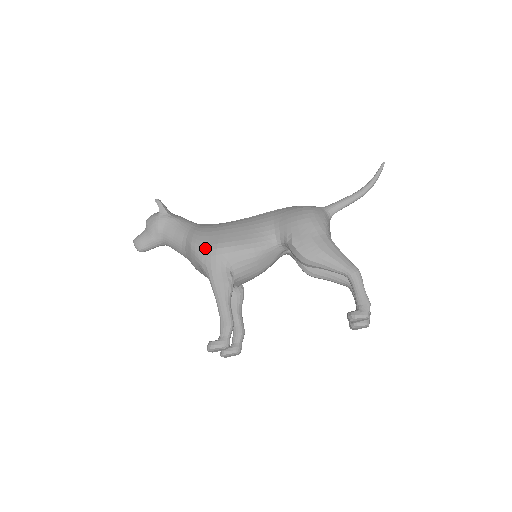
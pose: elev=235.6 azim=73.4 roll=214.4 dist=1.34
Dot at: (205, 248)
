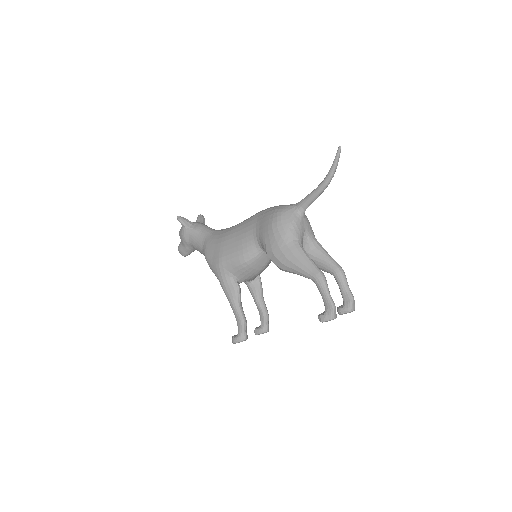
Dot at: (212, 262)
